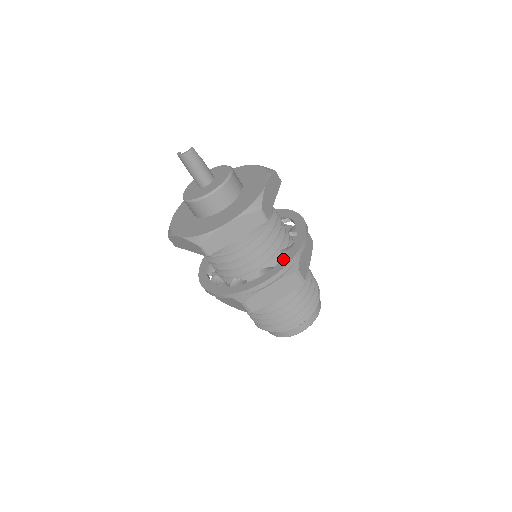
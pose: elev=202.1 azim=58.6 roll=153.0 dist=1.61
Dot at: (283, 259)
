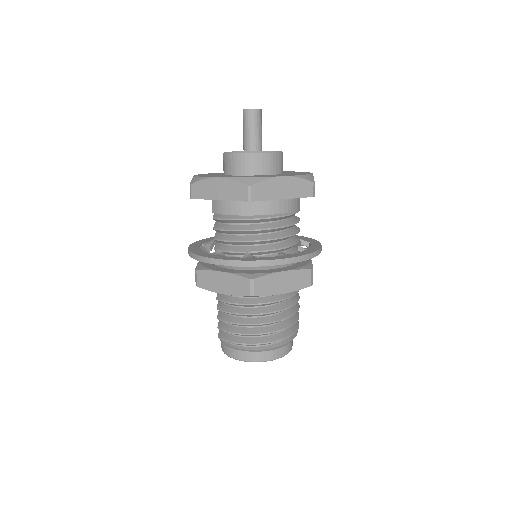
Dot at: (304, 250)
